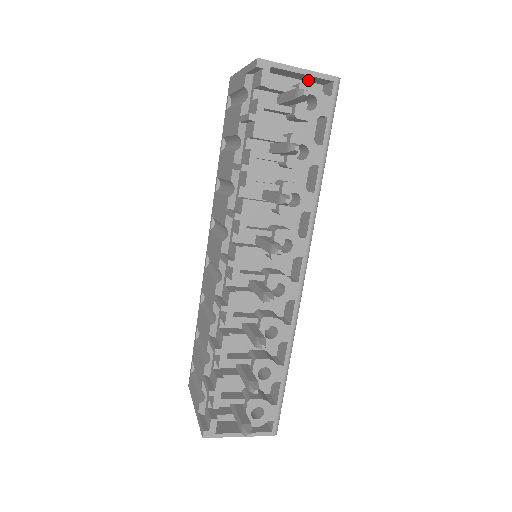
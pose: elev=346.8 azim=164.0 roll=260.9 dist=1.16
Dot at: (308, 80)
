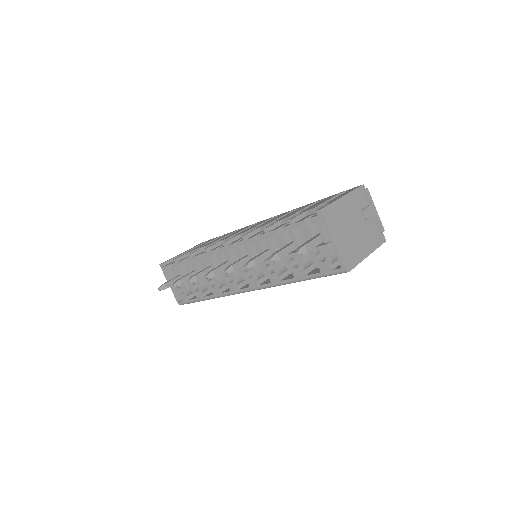
Dot at: (344, 248)
